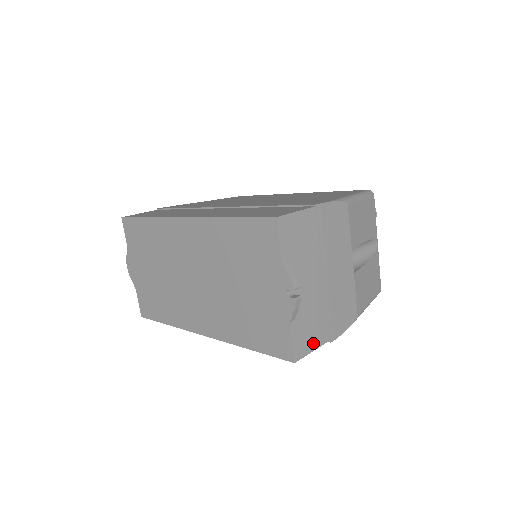
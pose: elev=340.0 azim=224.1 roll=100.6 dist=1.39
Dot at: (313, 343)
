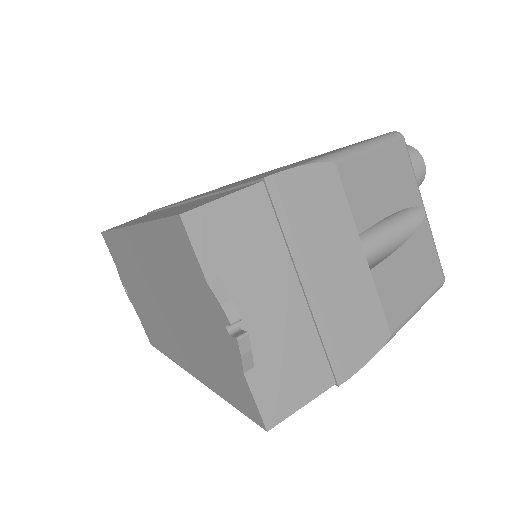
Dot at: (302, 394)
